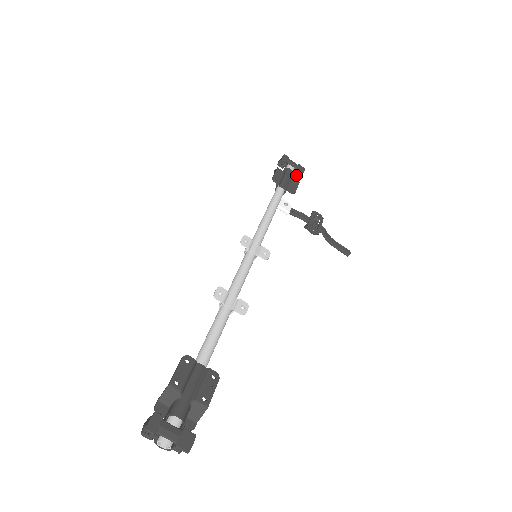
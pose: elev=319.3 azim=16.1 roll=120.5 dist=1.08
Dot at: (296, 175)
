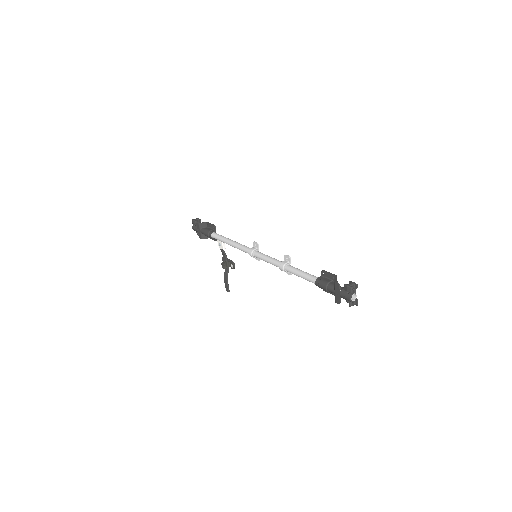
Dot at: occluded
